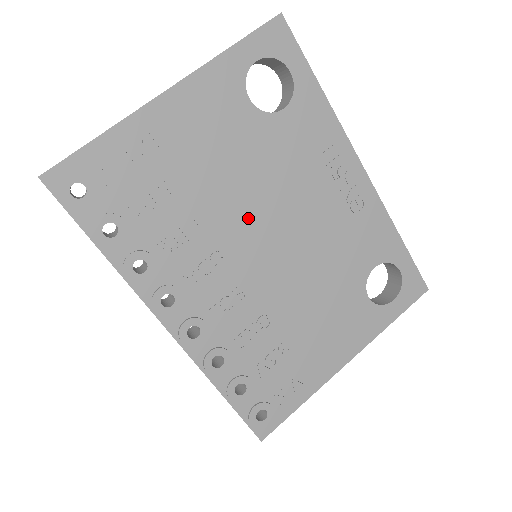
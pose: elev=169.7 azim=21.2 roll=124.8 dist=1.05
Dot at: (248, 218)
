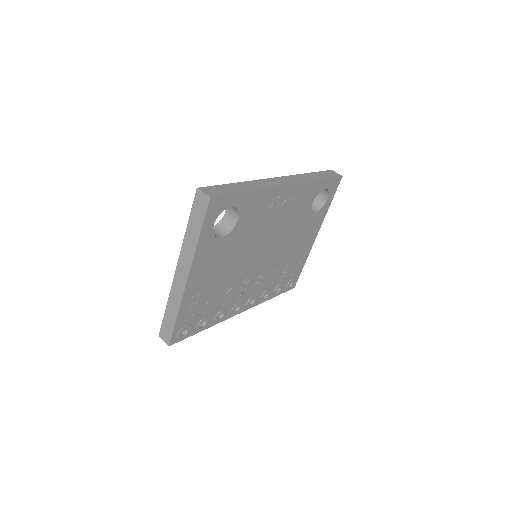
Dot at: (249, 261)
